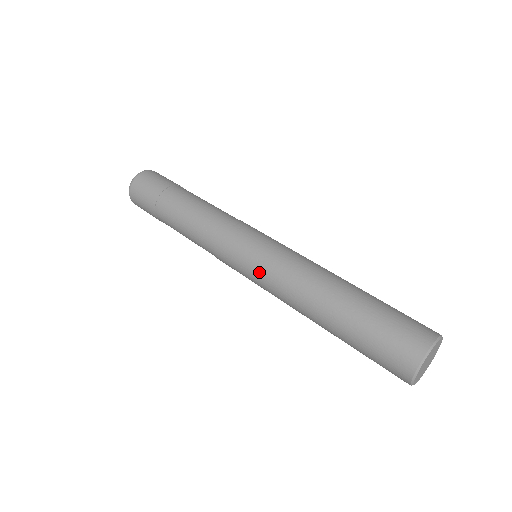
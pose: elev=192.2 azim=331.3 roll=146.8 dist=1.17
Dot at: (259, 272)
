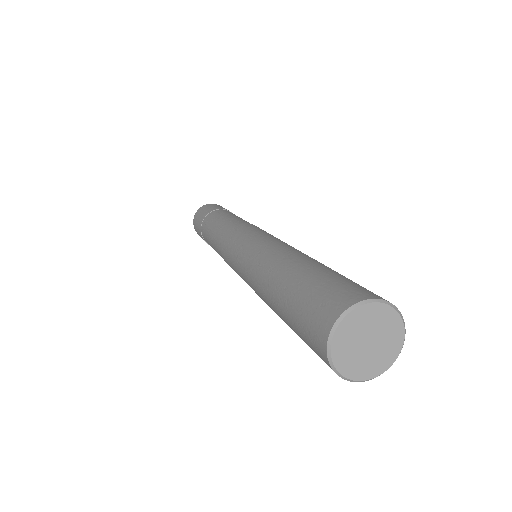
Dot at: (239, 269)
